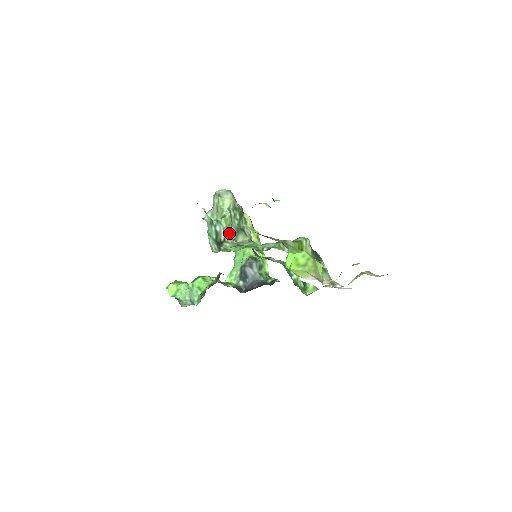
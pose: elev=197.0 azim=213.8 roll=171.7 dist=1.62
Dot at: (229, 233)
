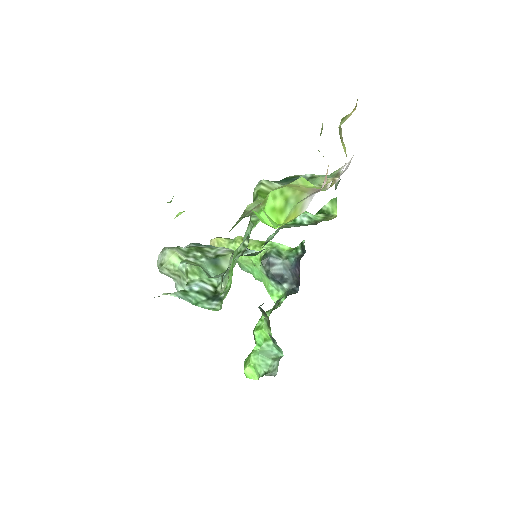
Dot at: (211, 276)
